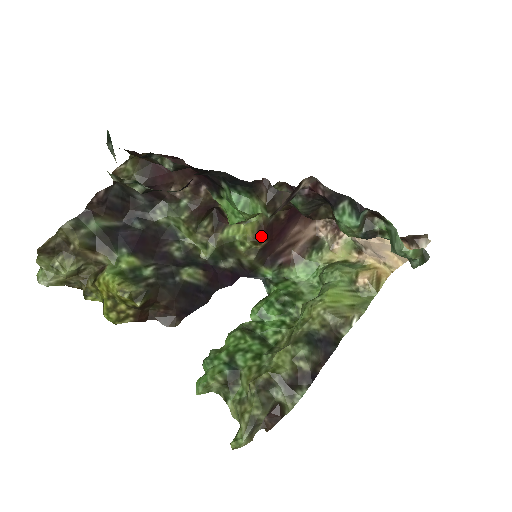
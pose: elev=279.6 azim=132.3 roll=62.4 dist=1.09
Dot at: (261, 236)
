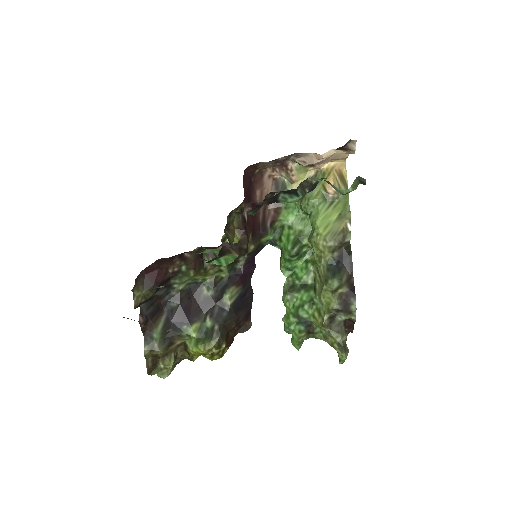
Dot at: occluded
